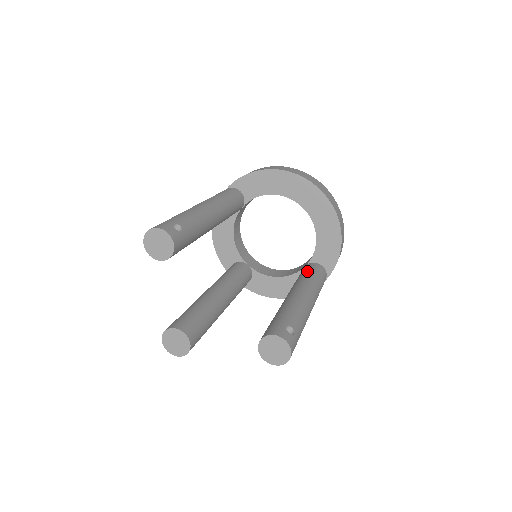
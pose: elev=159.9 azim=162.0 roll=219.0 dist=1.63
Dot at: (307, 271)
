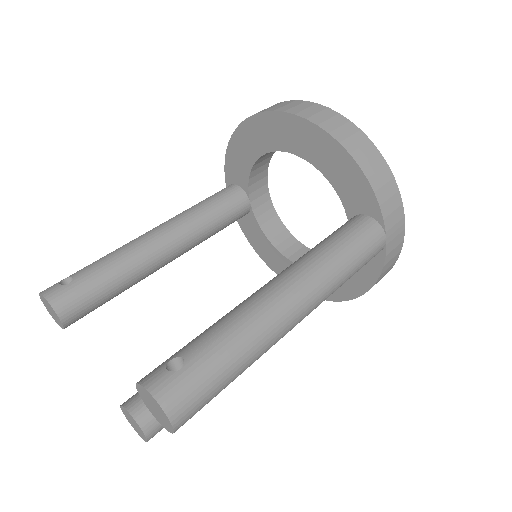
Dot at: (325, 238)
